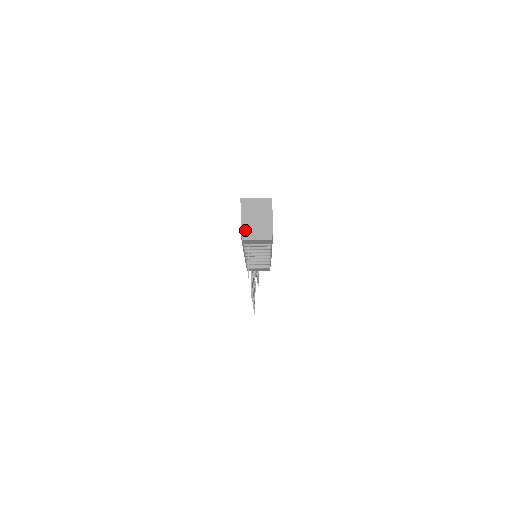
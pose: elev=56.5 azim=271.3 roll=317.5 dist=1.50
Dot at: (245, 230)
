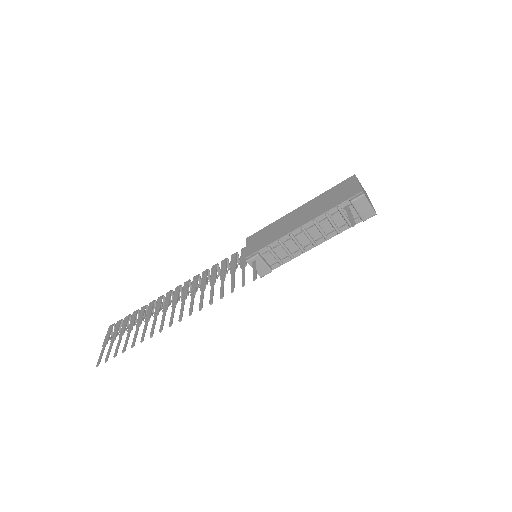
Dot at: (363, 191)
